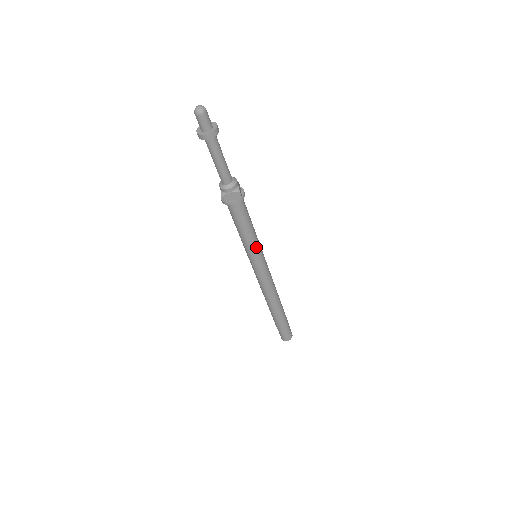
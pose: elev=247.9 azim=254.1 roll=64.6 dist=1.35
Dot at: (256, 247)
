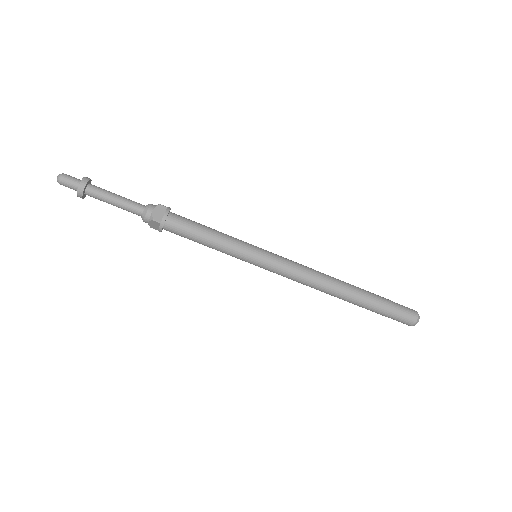
Dot at: (239, 241)
